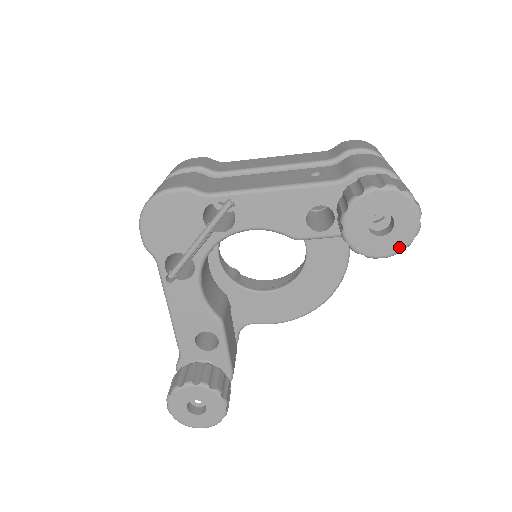
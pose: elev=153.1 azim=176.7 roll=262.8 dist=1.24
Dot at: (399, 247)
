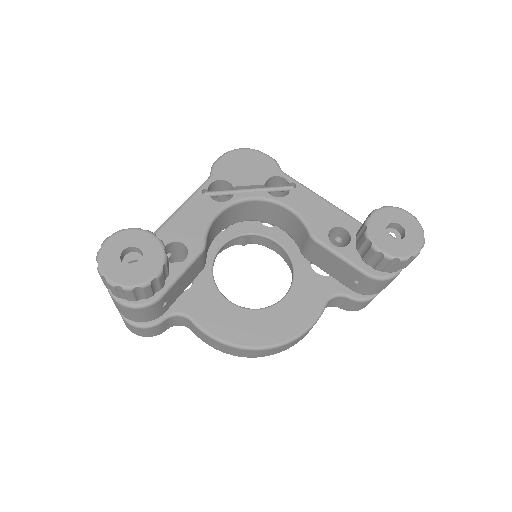
Dot at: (398, 254)
